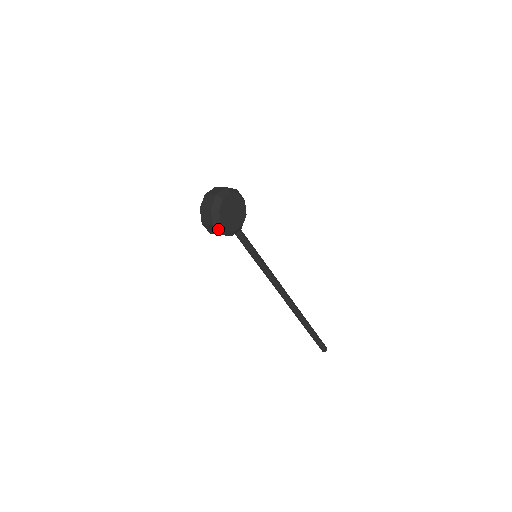
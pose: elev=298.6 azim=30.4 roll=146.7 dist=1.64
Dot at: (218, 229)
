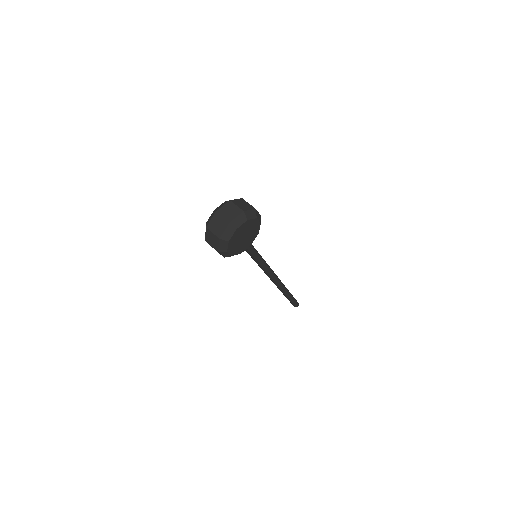
Dot at: (222, 254)
